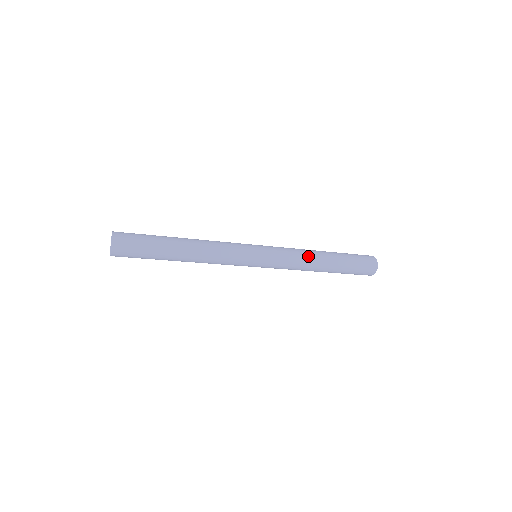
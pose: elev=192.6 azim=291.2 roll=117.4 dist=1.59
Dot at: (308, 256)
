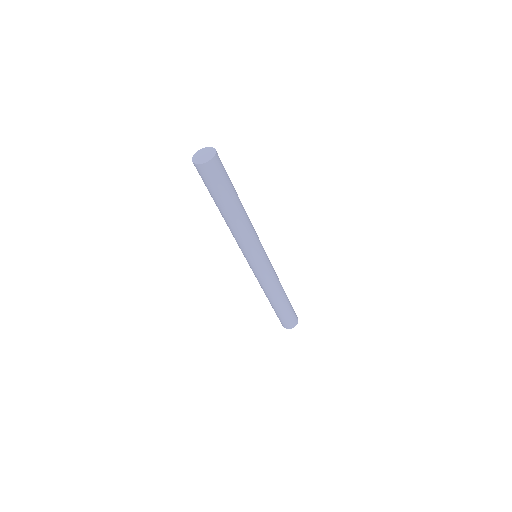
Dot at: occluded
